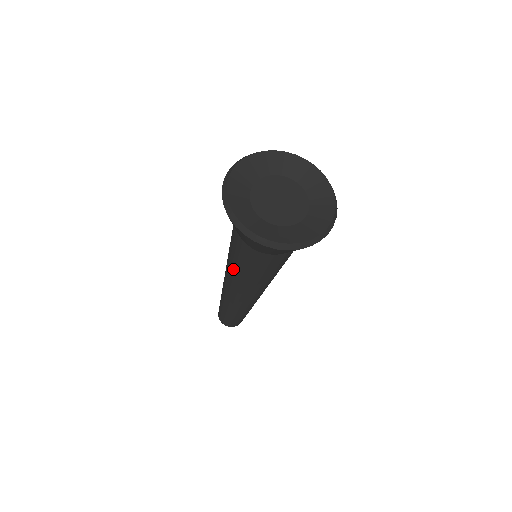
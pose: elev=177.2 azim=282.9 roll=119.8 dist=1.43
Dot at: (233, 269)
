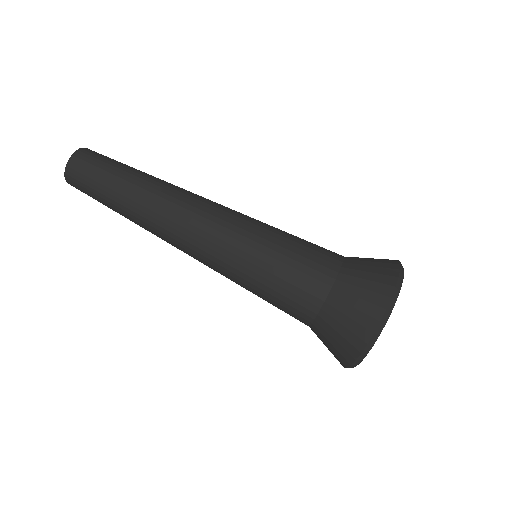
Dot at: (238, 284)
